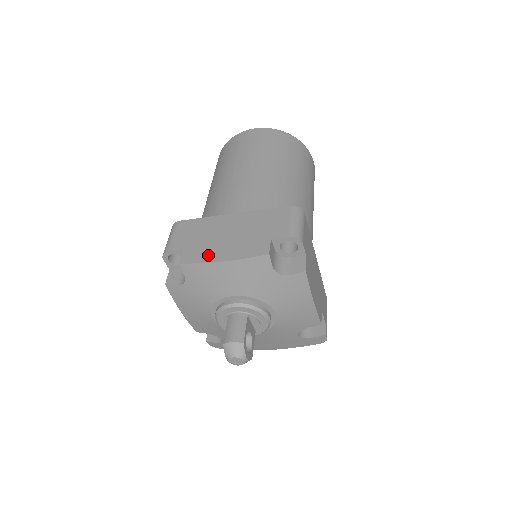
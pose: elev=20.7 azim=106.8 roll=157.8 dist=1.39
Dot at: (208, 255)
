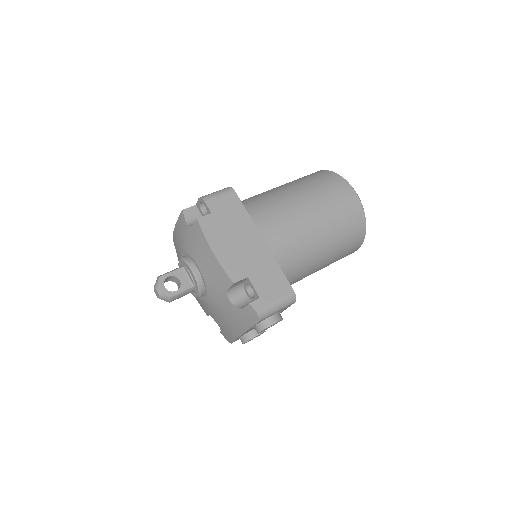
Dot at: occluded
